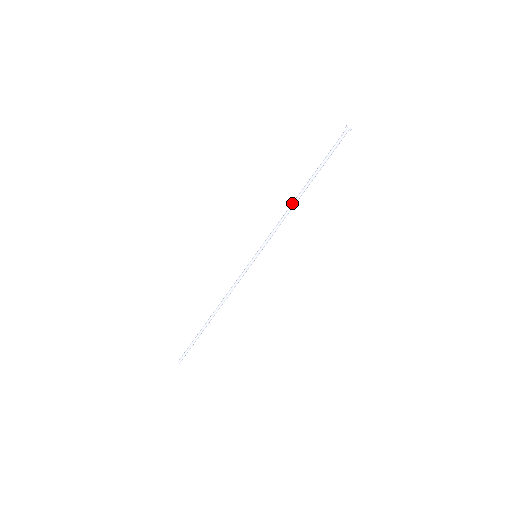
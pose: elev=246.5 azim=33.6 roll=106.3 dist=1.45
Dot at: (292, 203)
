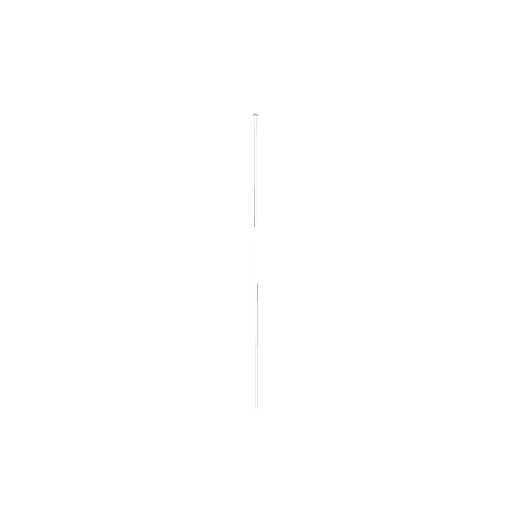
Dot at: (254, 194)
